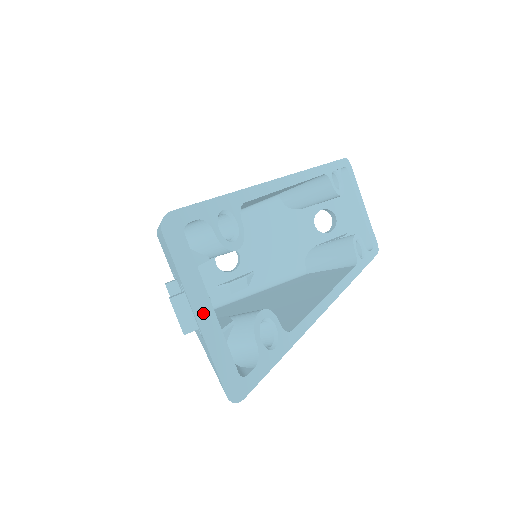
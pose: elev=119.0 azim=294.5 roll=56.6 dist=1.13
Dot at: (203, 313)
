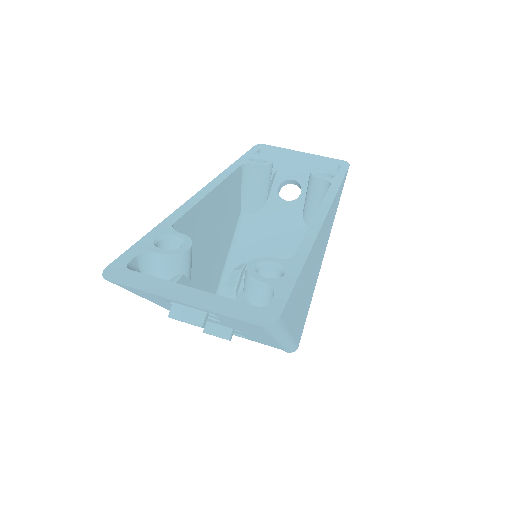
Dot at: (187, 296)
